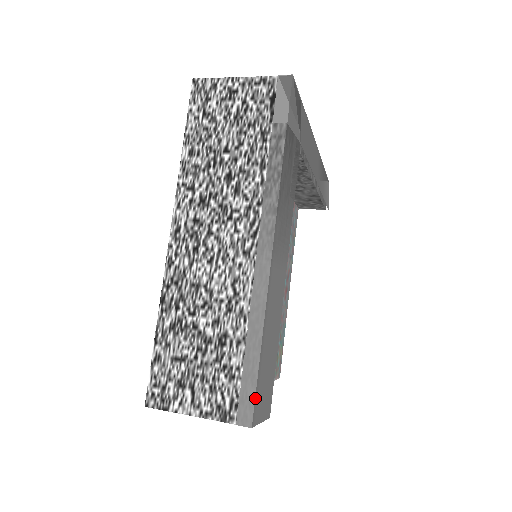
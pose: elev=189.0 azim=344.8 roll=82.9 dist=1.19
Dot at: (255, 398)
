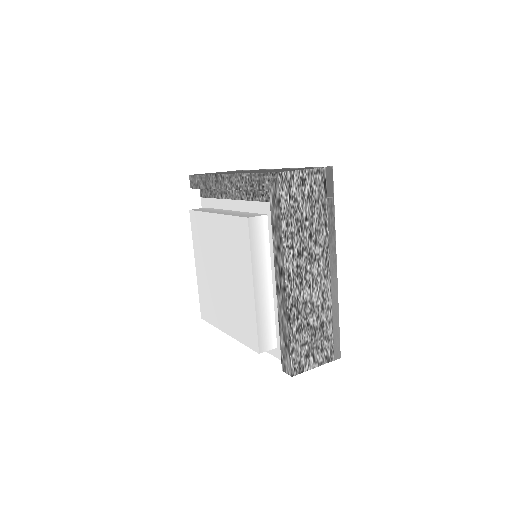
Dot at: occluded
